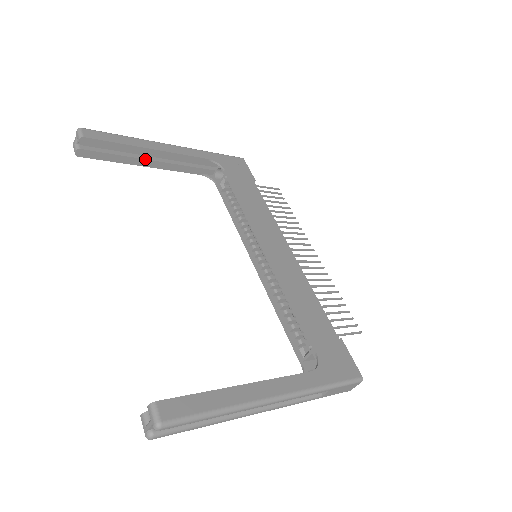
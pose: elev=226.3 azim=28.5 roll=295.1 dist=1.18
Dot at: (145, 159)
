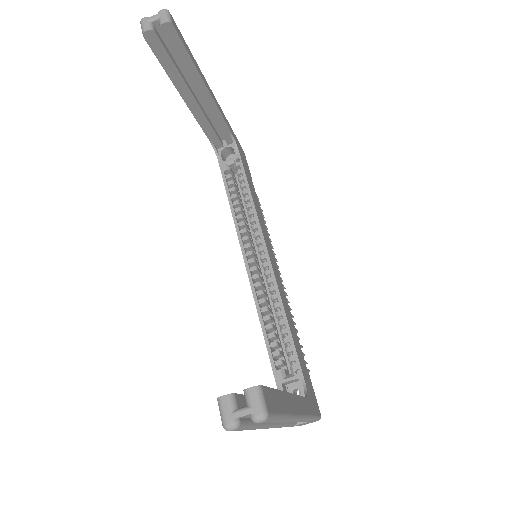
Dot at: (190, 91)
